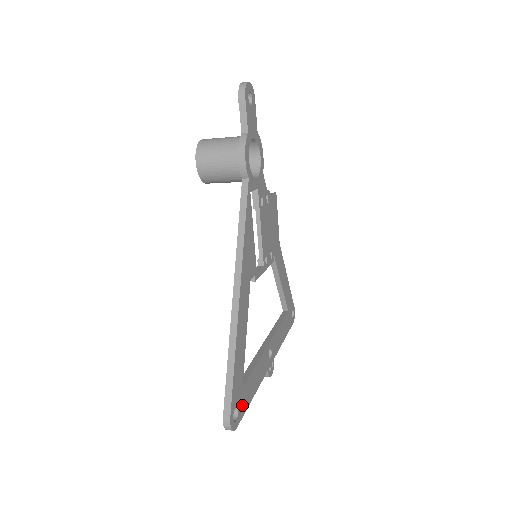
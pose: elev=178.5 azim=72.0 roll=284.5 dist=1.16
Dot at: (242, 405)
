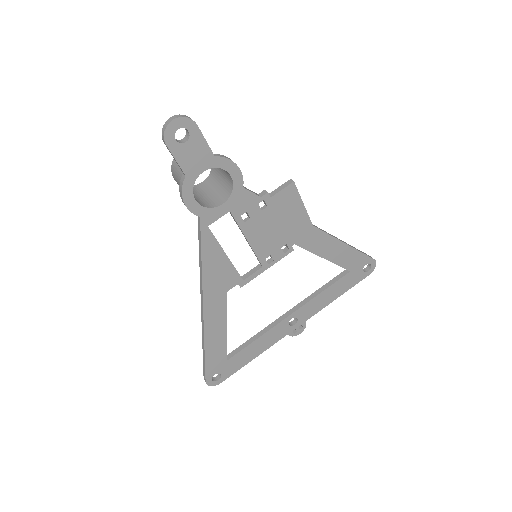
Dot at: (229, 369)
